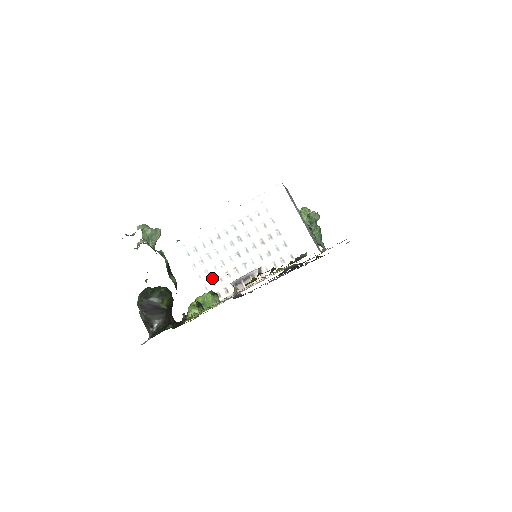
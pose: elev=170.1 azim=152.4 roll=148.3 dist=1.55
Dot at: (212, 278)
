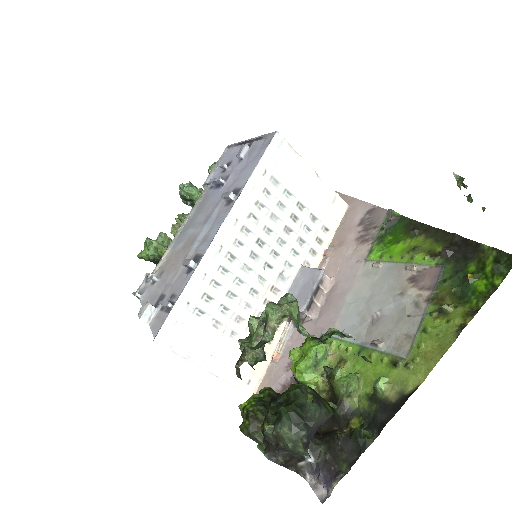
Dot at: occluded
